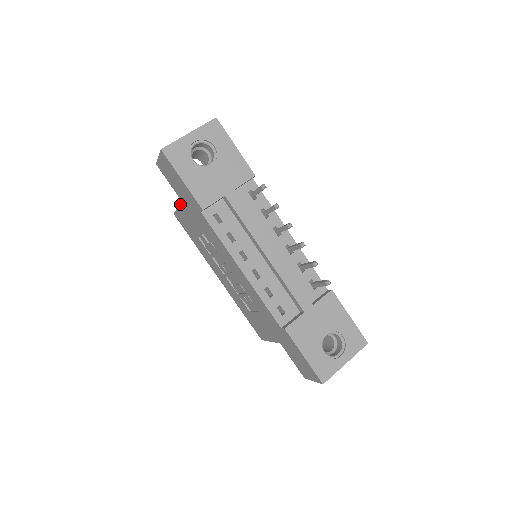
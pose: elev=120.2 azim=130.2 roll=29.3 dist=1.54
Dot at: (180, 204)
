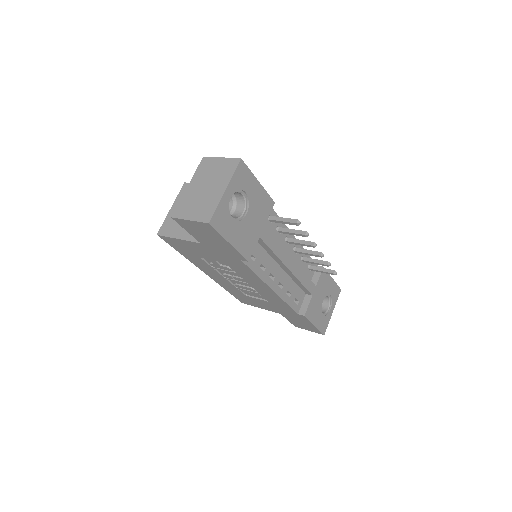
Dot at: (192, 242)
